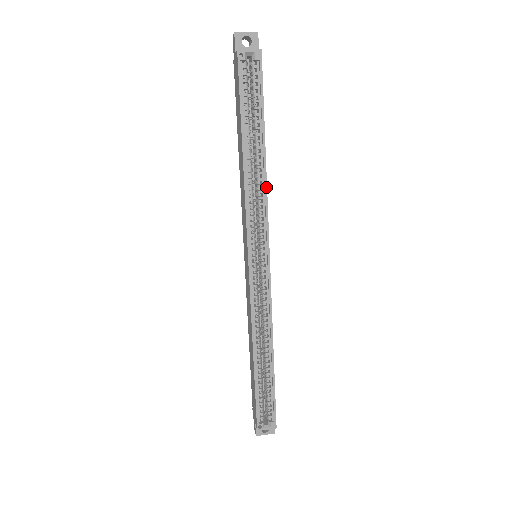
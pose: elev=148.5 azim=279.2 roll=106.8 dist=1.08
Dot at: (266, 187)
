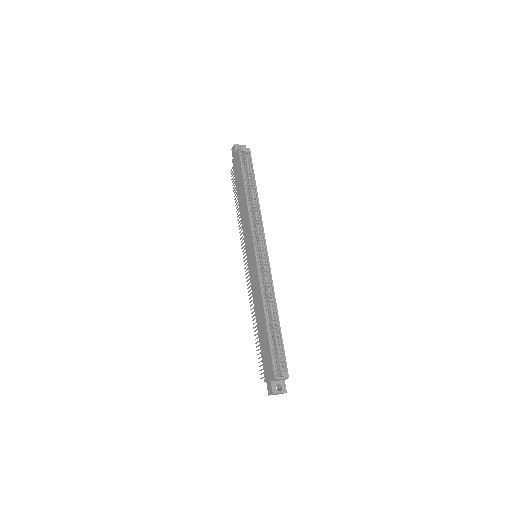
Dot at: (260, 210)
